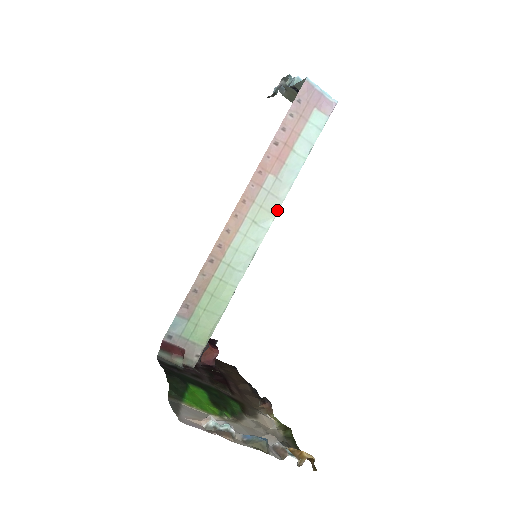
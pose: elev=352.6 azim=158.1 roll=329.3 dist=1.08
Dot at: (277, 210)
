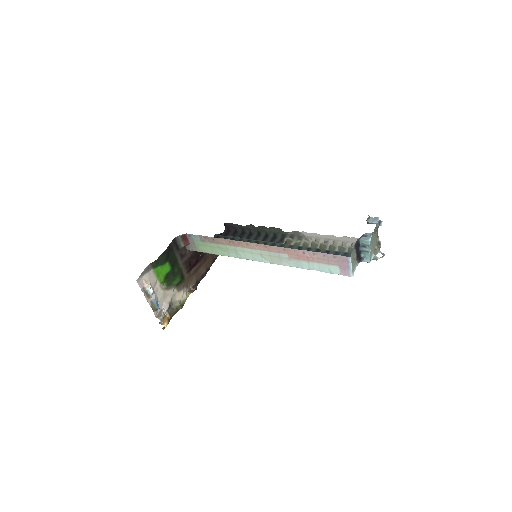
Dot at: (275, 263)
